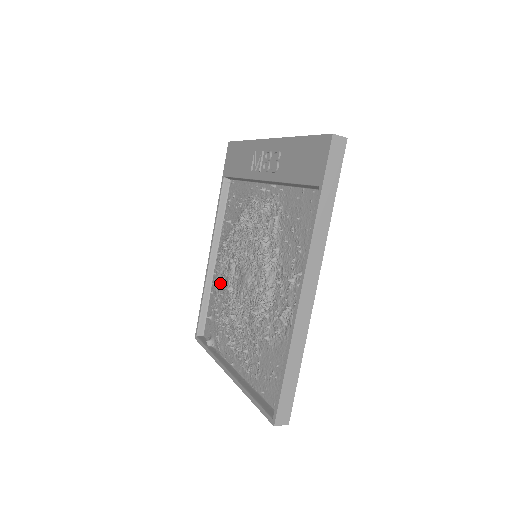
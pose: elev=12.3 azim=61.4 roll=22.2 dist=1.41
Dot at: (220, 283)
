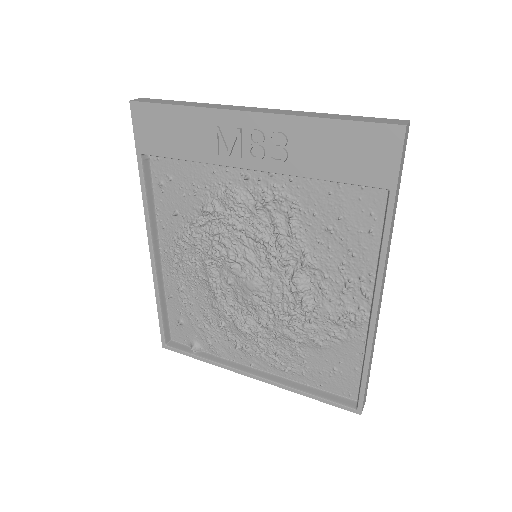
Dot at: (186, 286)
